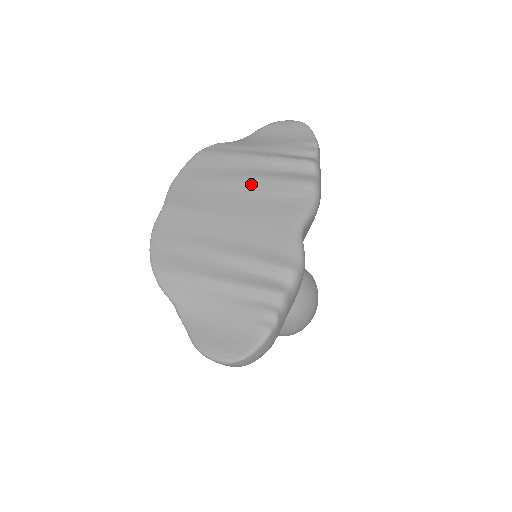
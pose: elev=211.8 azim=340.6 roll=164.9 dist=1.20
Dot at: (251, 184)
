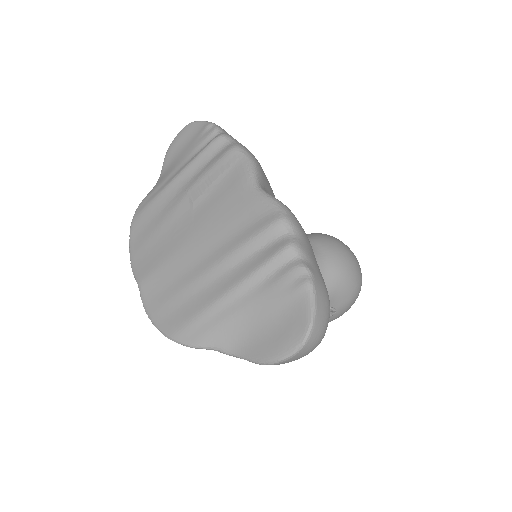
Dot at: (189, 199)
